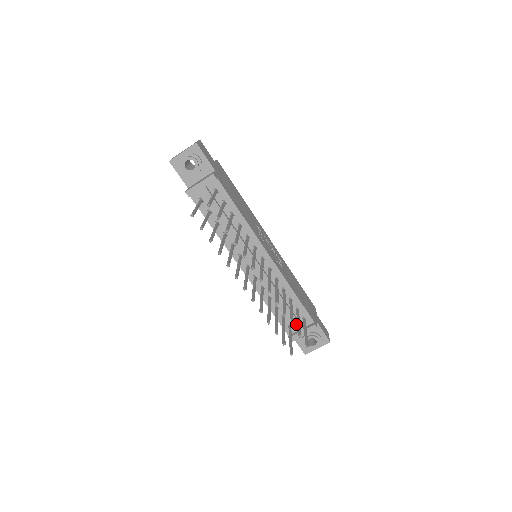
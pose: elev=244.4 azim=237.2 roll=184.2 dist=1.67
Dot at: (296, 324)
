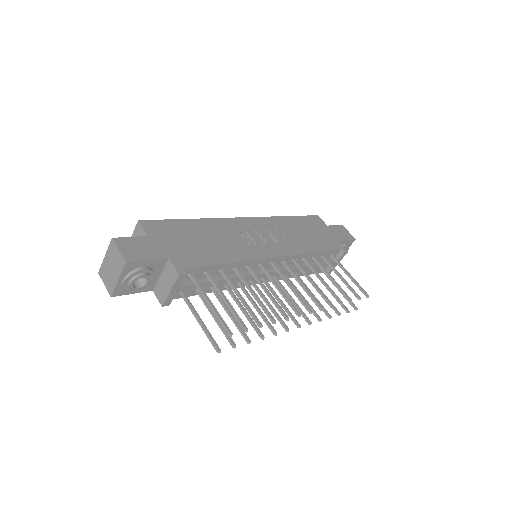
Dot at: occluded
